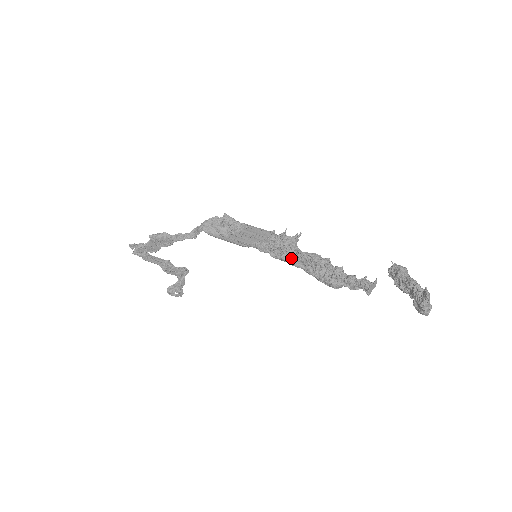
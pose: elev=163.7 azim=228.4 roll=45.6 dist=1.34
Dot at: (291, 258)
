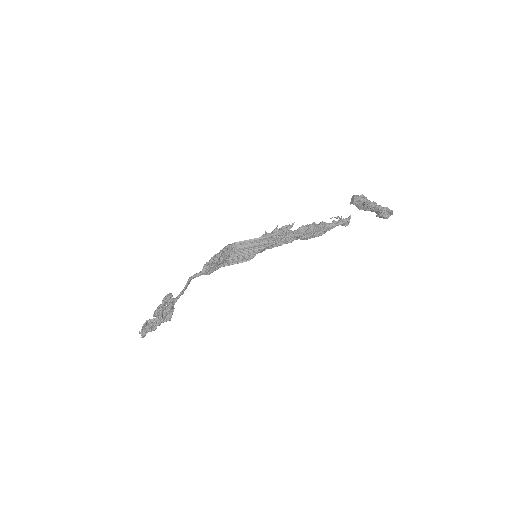
Dot at: (290, 242)
